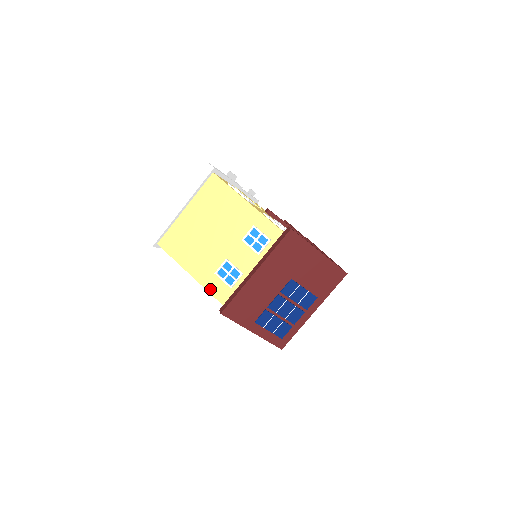
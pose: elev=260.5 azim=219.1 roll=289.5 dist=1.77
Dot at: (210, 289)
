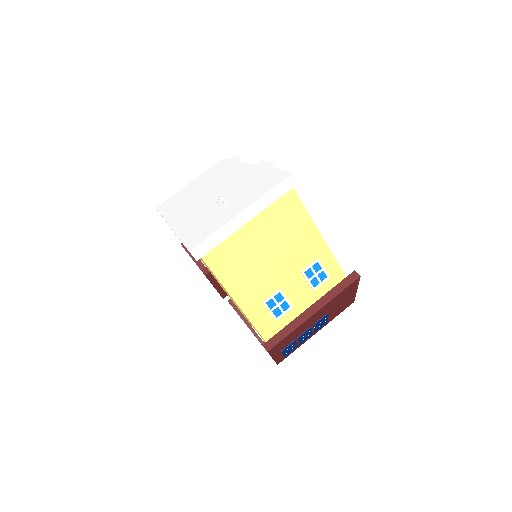
Dot at: (253, 319)
